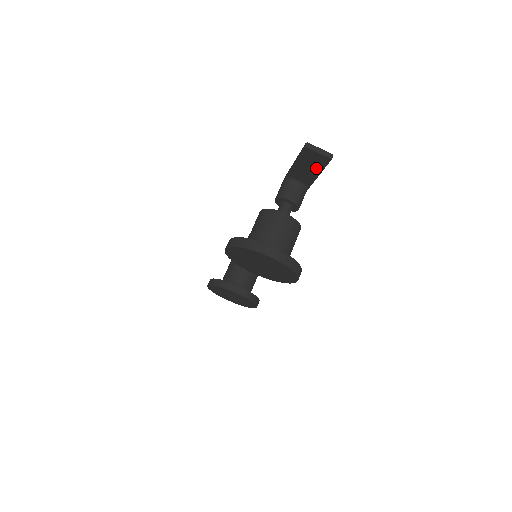
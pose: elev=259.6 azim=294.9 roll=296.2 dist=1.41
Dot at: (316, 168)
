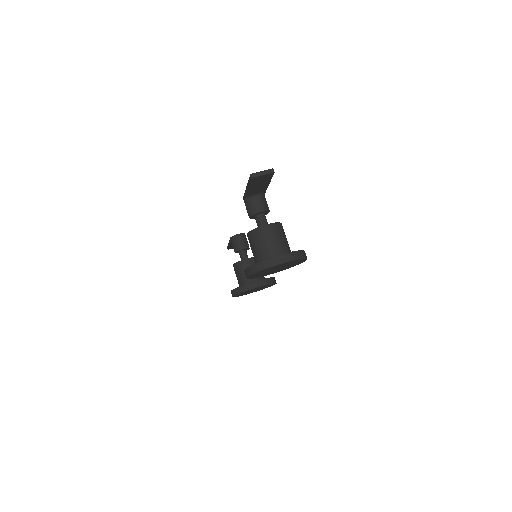
Dot at: (265, 182)
